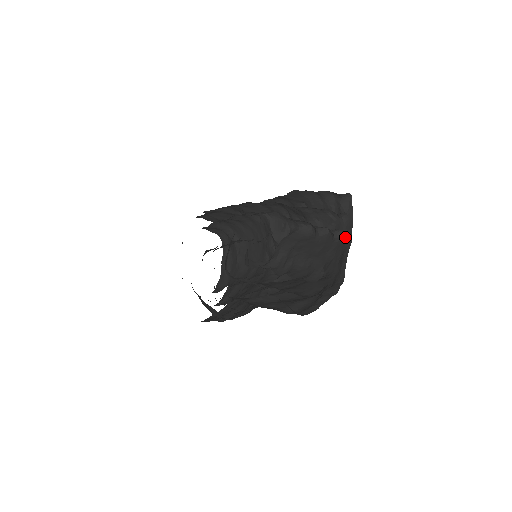
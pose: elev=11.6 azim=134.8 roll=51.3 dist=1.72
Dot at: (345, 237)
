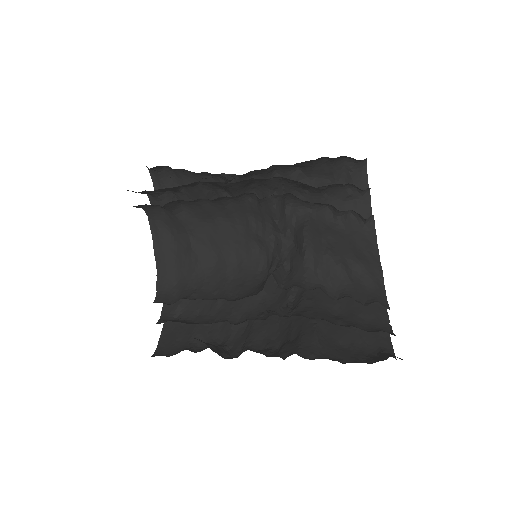
Dot at: occluded
